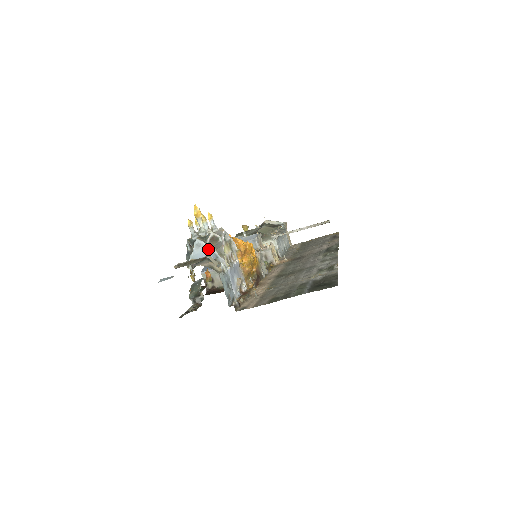
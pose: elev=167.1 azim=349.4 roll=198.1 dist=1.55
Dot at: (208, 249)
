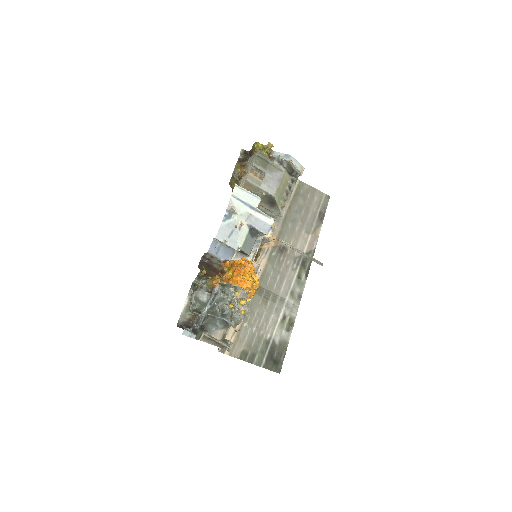
Dot at: (230, 323)
